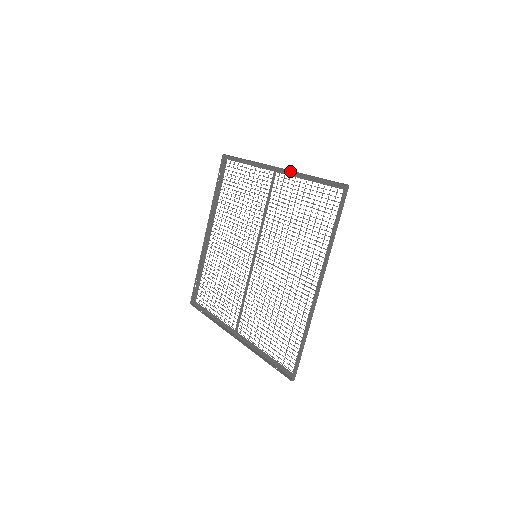
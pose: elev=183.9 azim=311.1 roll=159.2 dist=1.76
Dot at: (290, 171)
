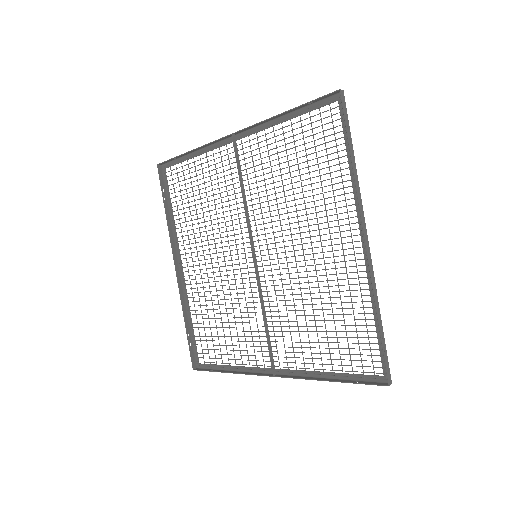
Dot at: (253, 128)
